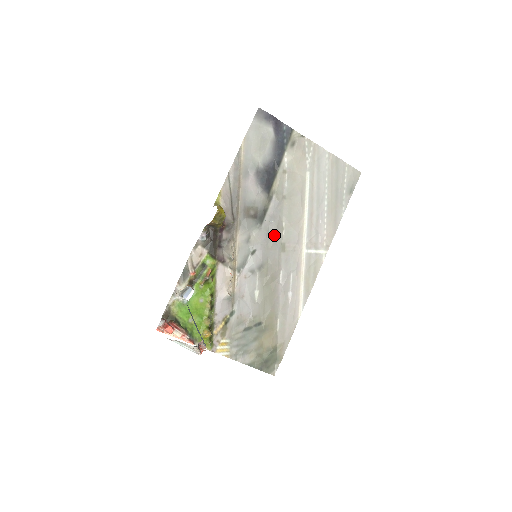
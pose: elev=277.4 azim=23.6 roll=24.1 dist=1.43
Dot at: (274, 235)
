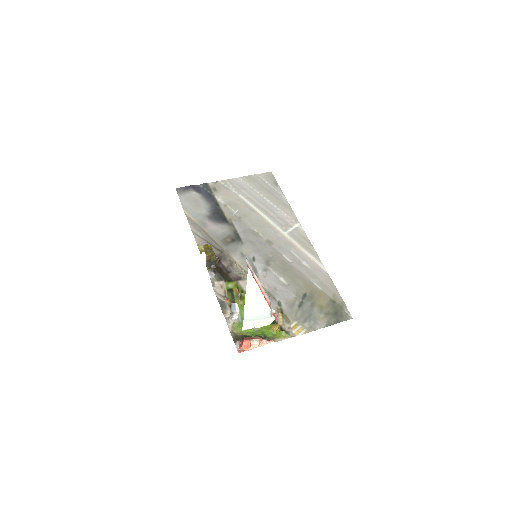
Dot at: (256, 240)
